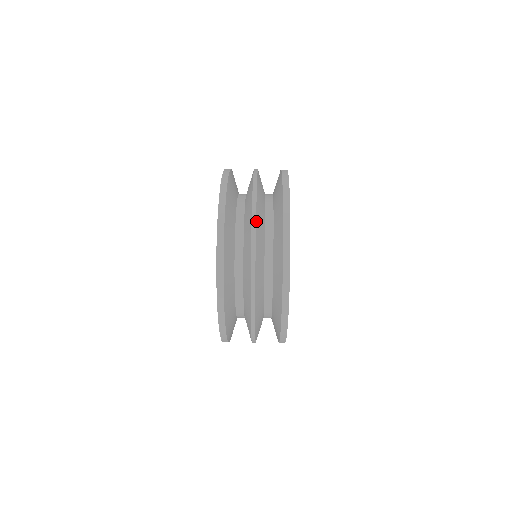
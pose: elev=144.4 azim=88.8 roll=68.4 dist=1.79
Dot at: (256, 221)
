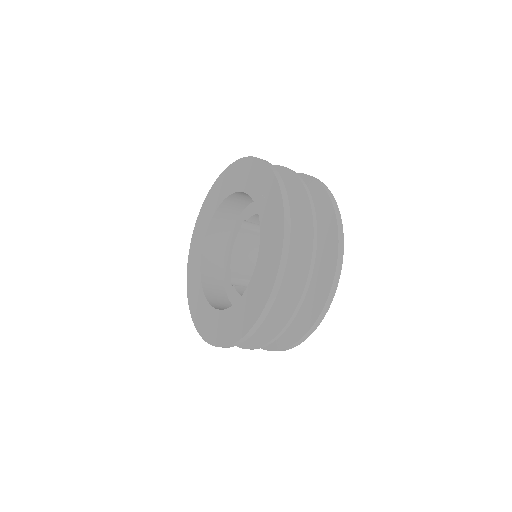
Dot at: occluded
